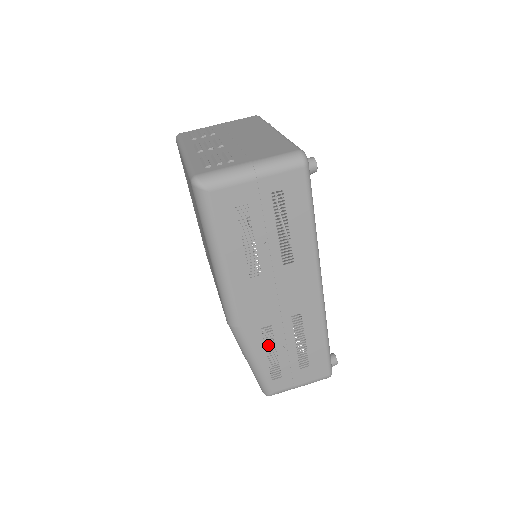
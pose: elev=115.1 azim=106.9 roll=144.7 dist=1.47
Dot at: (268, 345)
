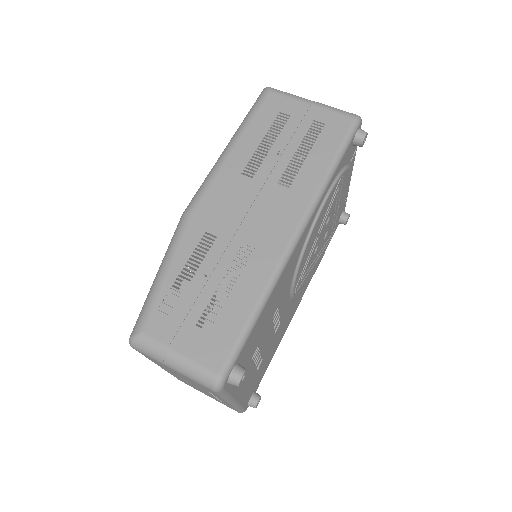
Dot at: (194, 258)
